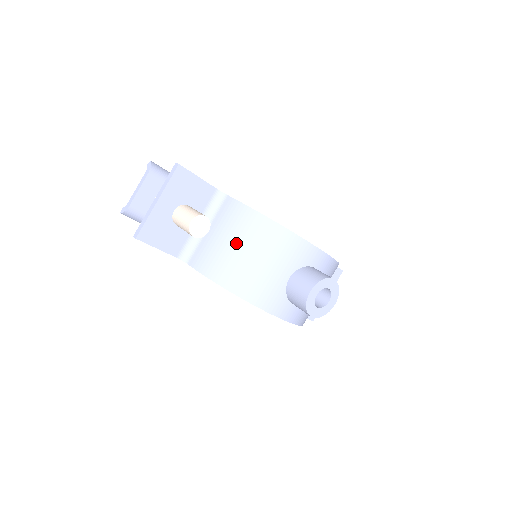
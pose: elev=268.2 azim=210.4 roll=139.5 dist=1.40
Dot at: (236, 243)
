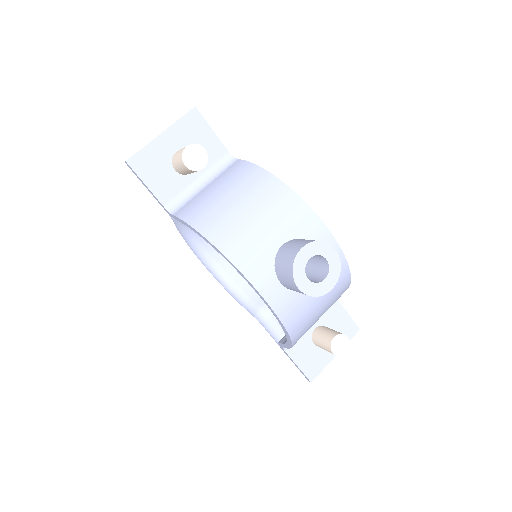
Dot at: (231, 194)
